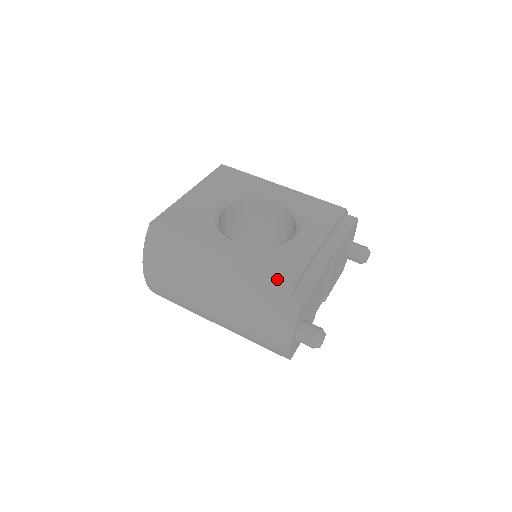
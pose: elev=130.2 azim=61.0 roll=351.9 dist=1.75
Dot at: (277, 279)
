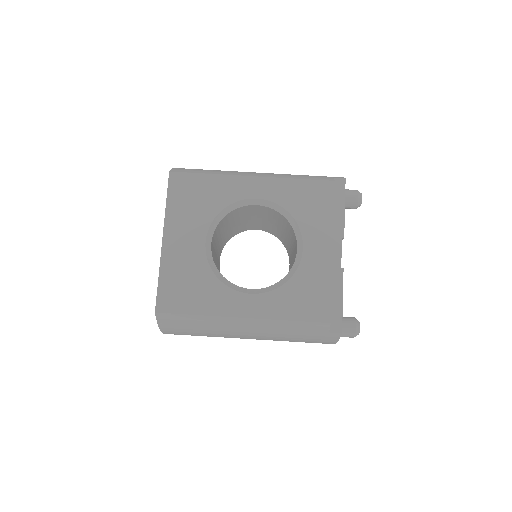
Dot at: (312, 323)
